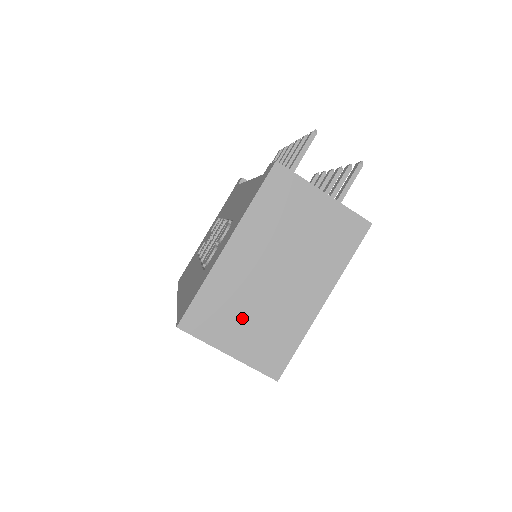
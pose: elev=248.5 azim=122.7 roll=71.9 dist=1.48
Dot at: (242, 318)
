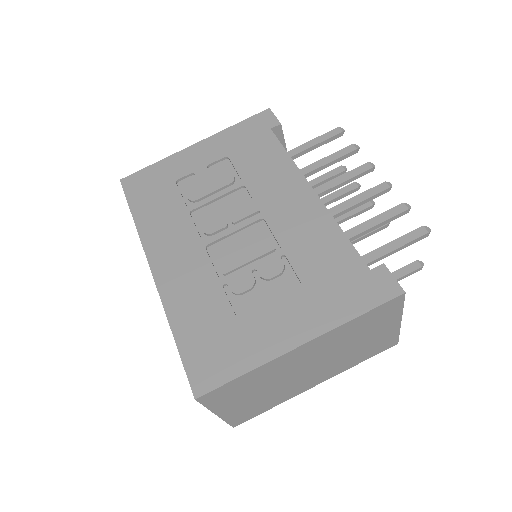
Dot at: (254, 393)
